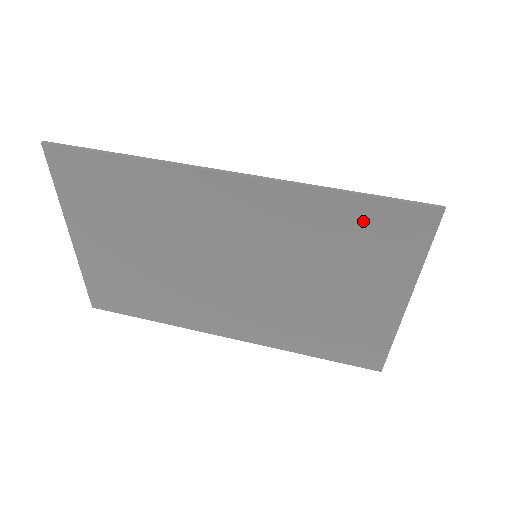
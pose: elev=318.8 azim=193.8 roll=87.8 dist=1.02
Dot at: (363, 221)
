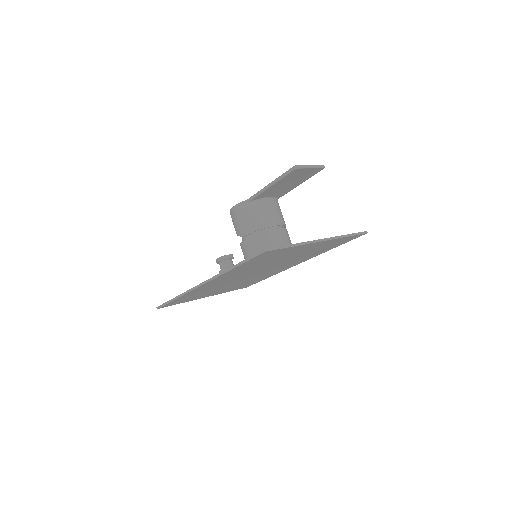
Dot at: (254, 262)
